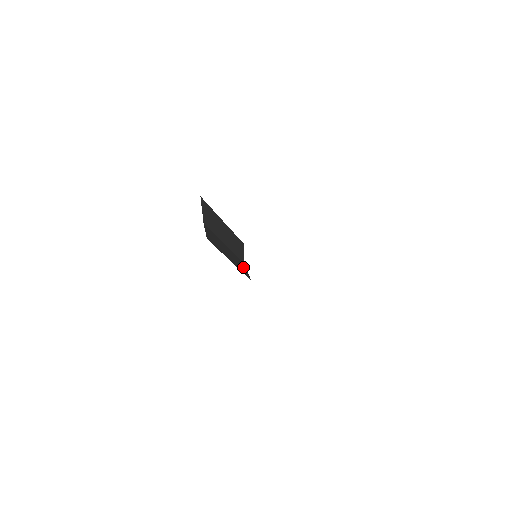
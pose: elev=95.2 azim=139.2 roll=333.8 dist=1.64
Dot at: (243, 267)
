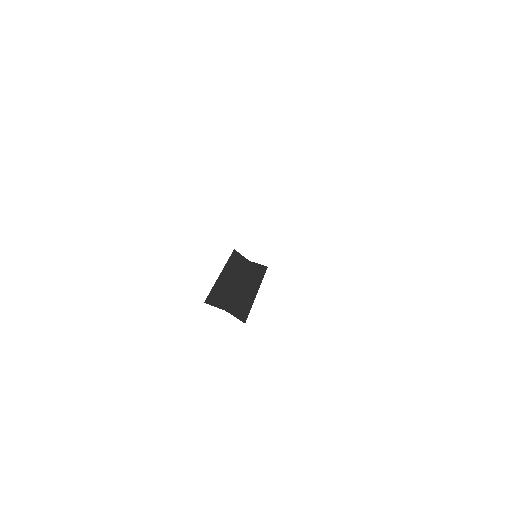
Dot at: (255, 268)
